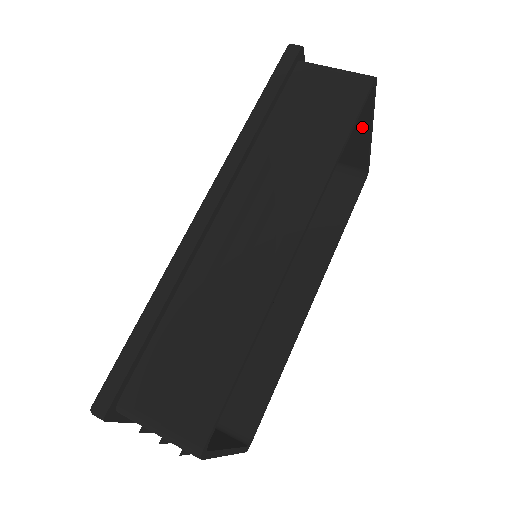
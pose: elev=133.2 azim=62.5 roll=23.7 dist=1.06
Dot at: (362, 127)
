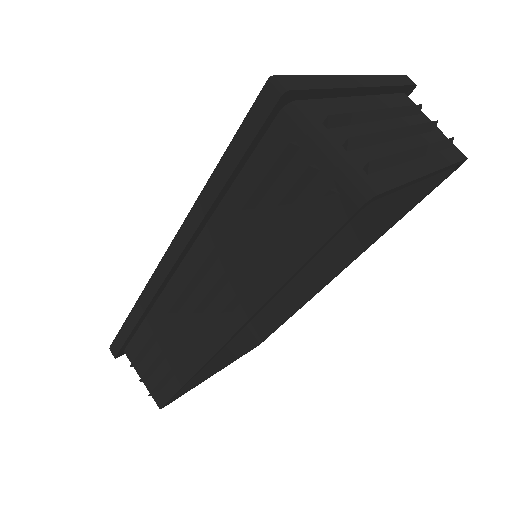
Dot at: occluded
